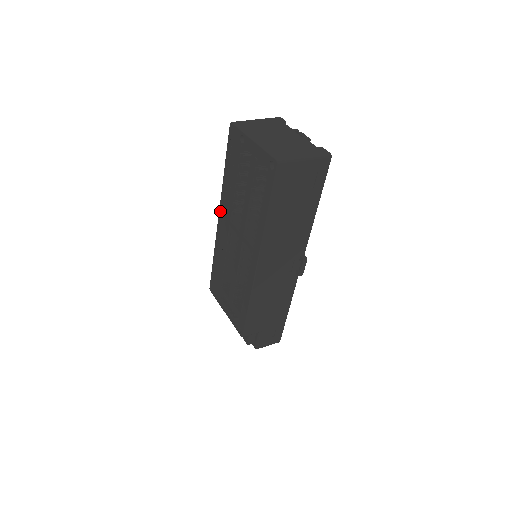
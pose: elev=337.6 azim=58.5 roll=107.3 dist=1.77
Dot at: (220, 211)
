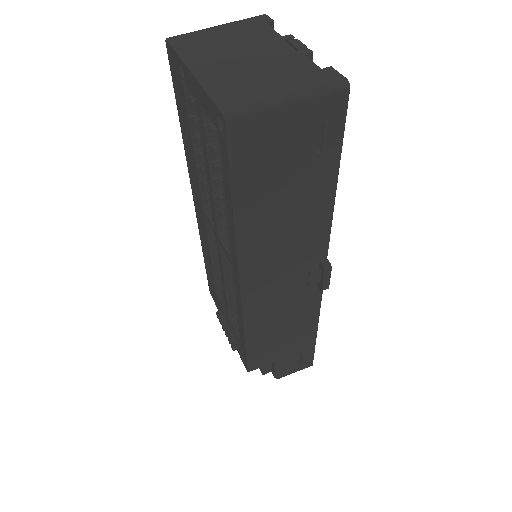
Dot at: (192, 190)
